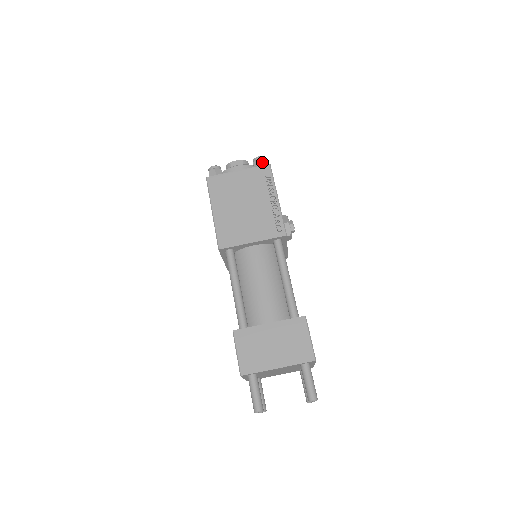
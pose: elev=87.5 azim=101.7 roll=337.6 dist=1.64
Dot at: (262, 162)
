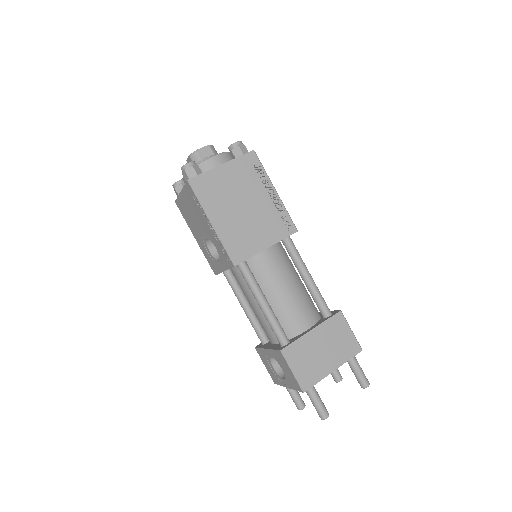
Dot at: (243, 148)
